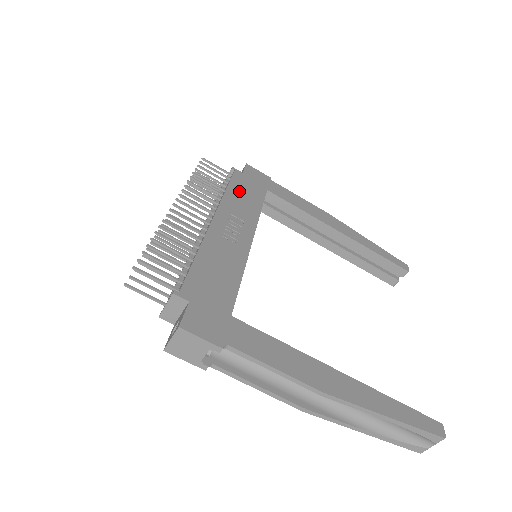
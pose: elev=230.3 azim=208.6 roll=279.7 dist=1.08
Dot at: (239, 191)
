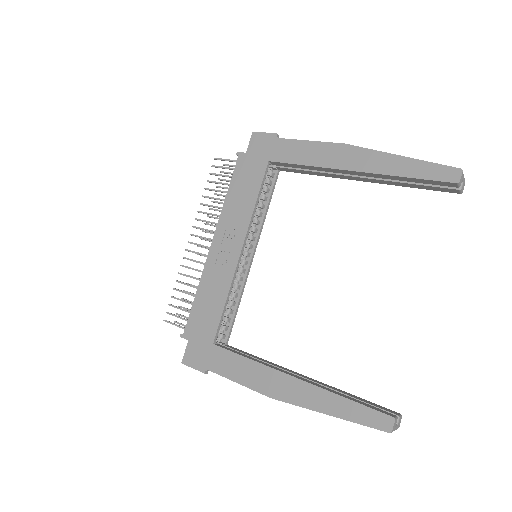
Dot at: (238, 188)
